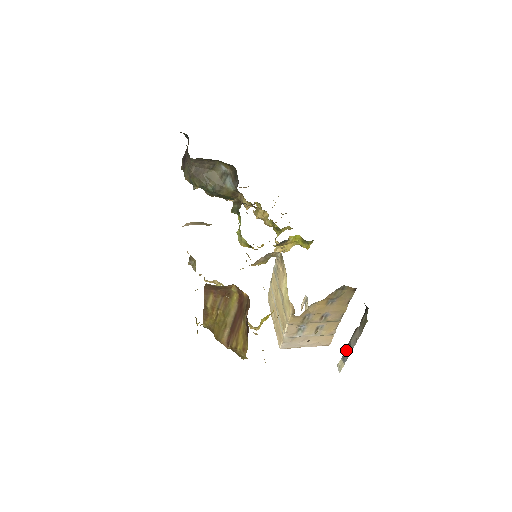
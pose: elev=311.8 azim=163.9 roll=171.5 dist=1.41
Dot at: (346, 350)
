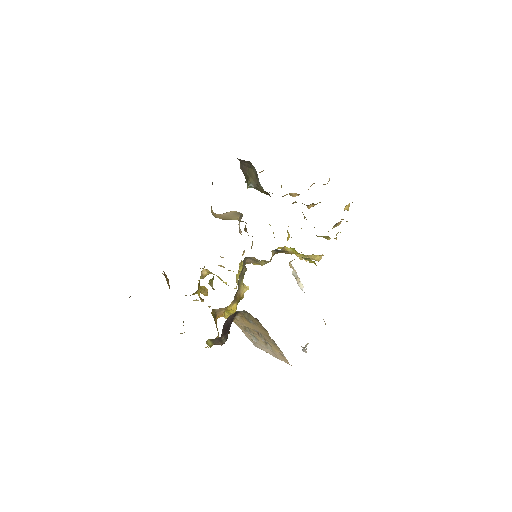
Dot at: occluded
